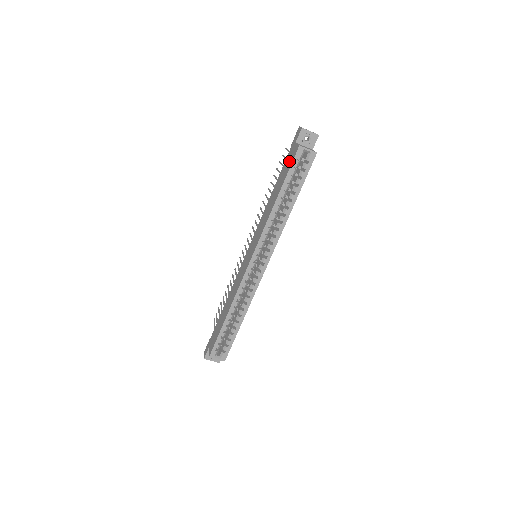
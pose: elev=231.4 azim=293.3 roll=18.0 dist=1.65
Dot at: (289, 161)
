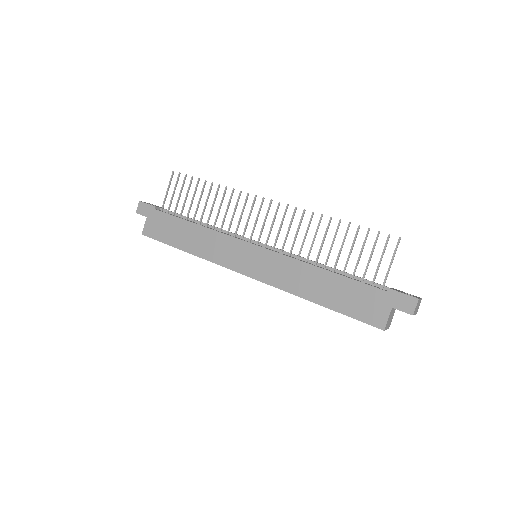
Dot at: (365, 308)
